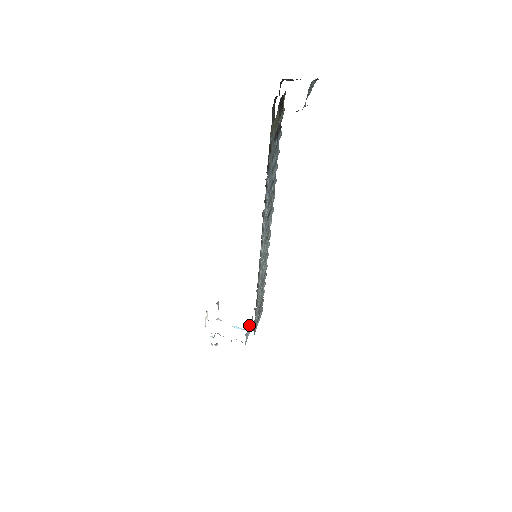
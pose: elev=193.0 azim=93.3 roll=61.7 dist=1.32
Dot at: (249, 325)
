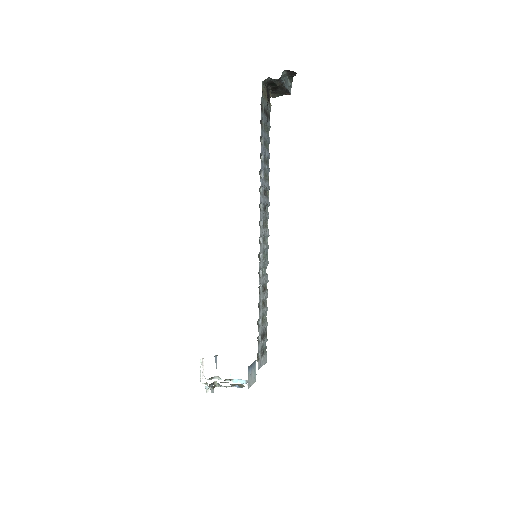
Dot at: (252, 364)
